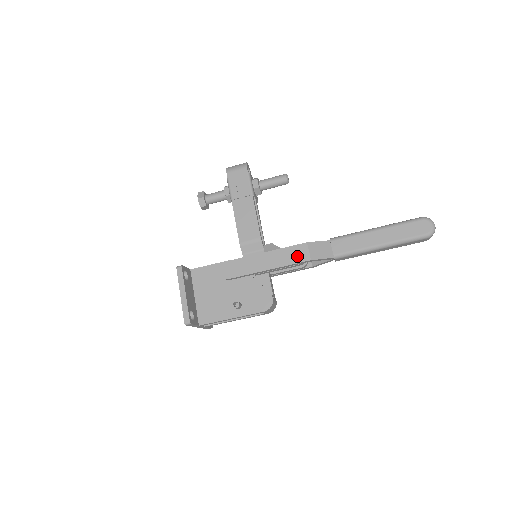
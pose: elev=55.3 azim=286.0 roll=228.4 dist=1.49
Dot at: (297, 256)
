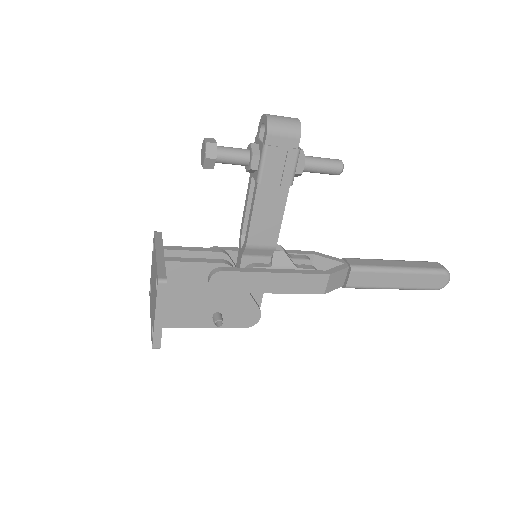
Dot at: (312, 287)
